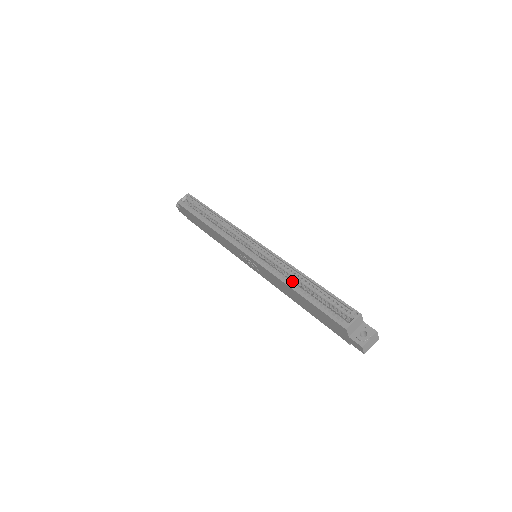
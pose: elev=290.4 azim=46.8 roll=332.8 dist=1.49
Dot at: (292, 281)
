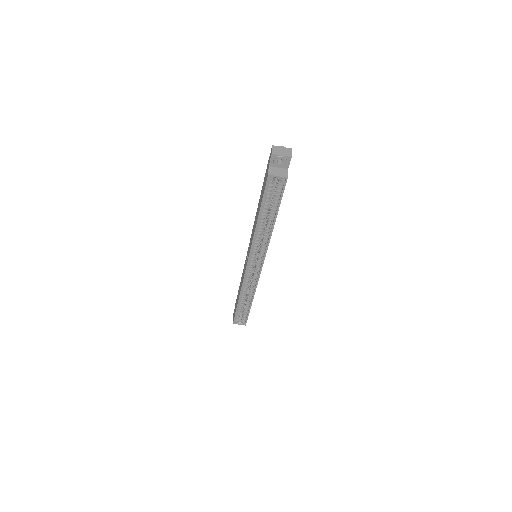
Dot at: occluded
